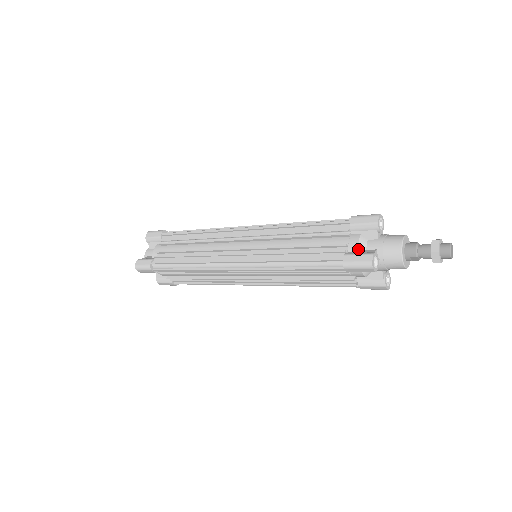
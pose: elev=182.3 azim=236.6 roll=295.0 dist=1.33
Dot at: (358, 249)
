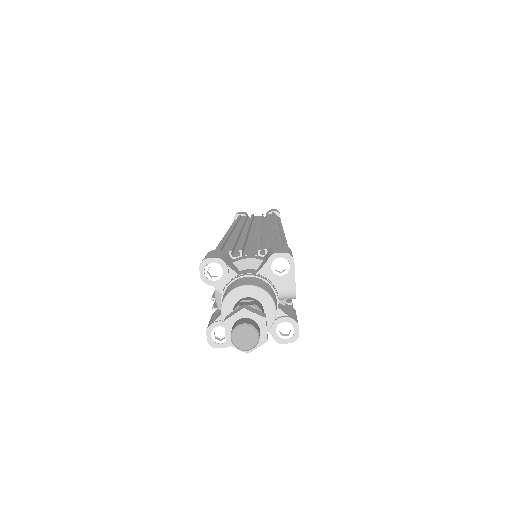
Dot at: (218, 307)
